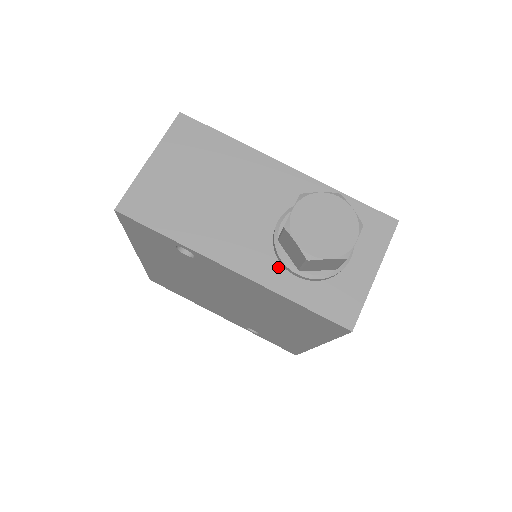
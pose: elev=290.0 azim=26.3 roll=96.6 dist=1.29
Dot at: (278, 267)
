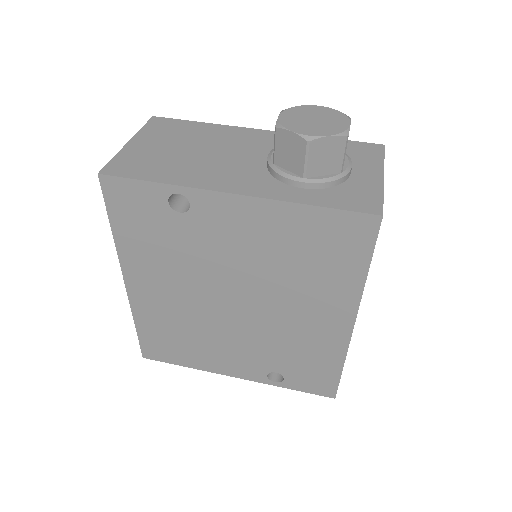
Dot at: (281, 185)
